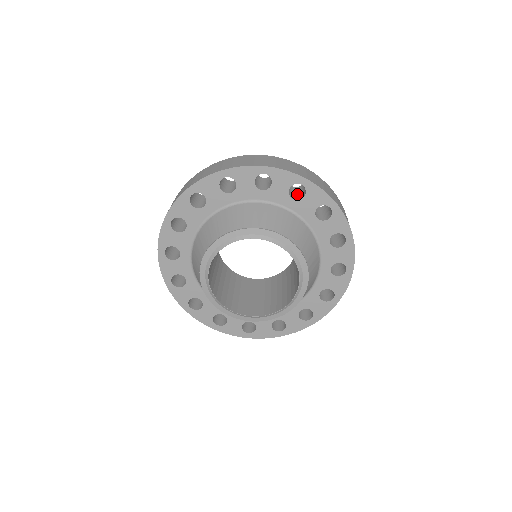
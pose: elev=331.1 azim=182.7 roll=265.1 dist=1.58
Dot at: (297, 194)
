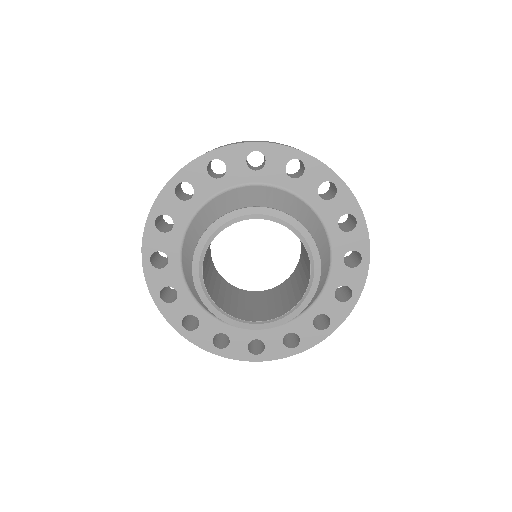
Dot at: (322, 197)
